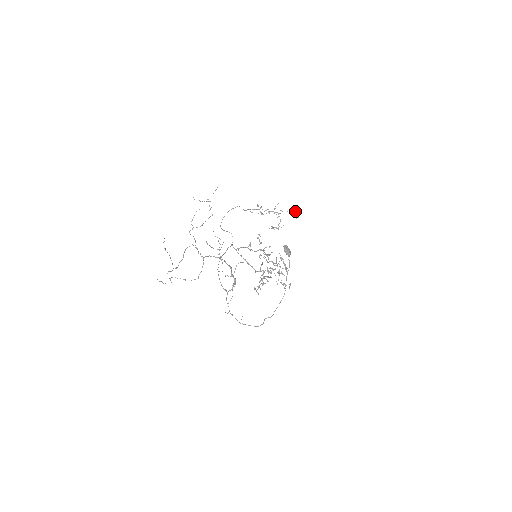
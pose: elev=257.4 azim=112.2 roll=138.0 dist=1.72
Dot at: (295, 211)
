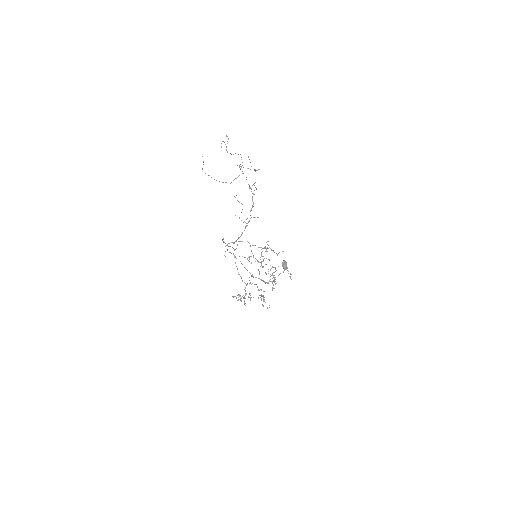
Dot at: (290, 273)
